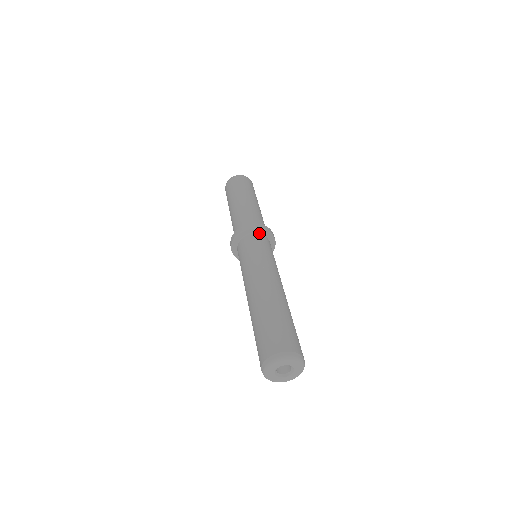
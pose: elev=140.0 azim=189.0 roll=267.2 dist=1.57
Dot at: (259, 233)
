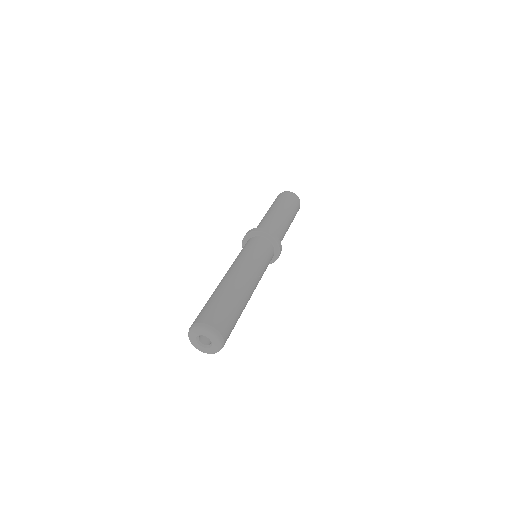
Dot at: (270, 241)
